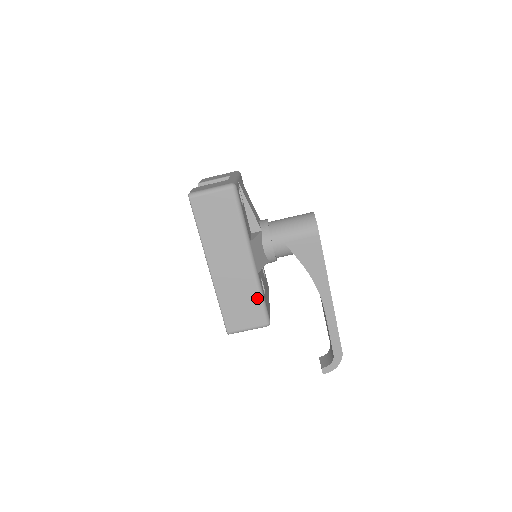
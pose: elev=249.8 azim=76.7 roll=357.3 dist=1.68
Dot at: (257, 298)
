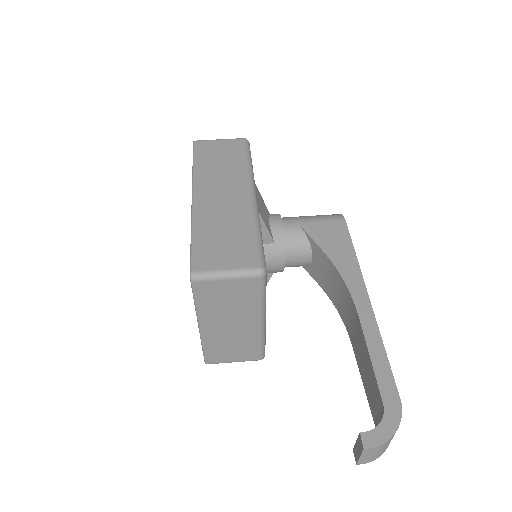
Dot at: (252, 233)
